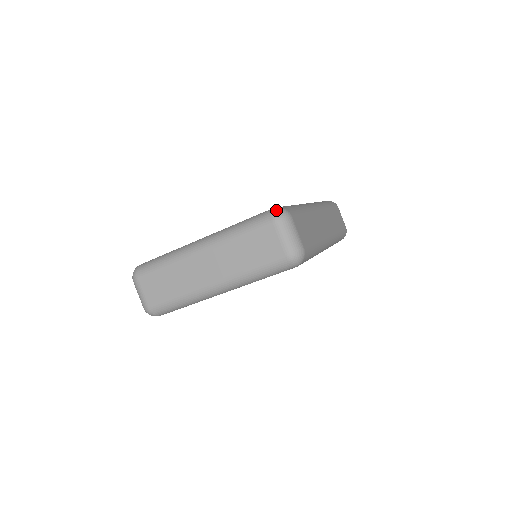
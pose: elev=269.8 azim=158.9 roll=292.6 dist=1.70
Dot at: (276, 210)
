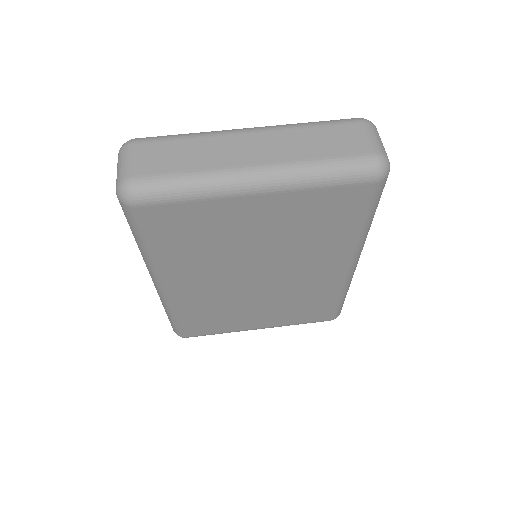
Dot at: occluded
